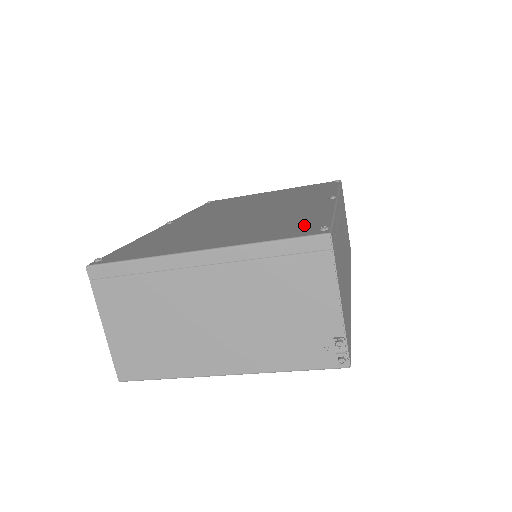
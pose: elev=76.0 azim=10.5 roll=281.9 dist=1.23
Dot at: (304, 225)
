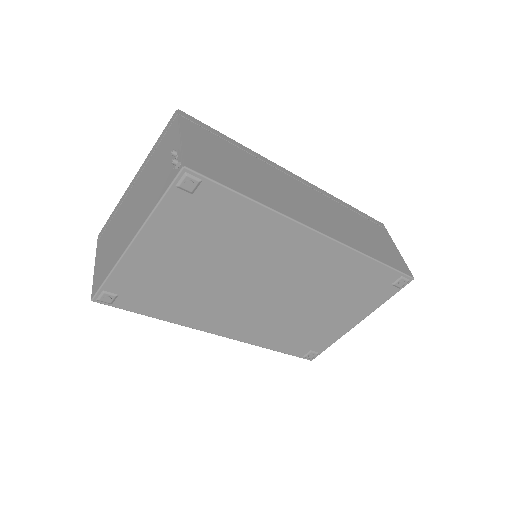
Dot at: occluded
